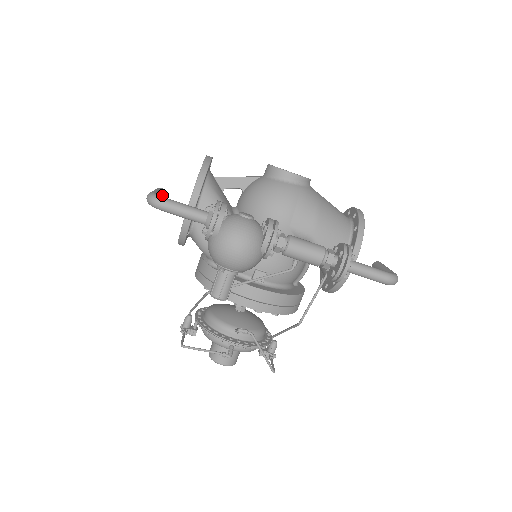
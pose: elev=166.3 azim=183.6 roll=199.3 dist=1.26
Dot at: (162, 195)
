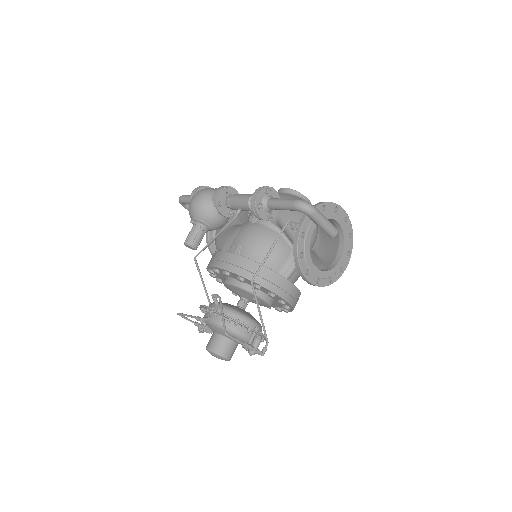
Dot at: occluded
